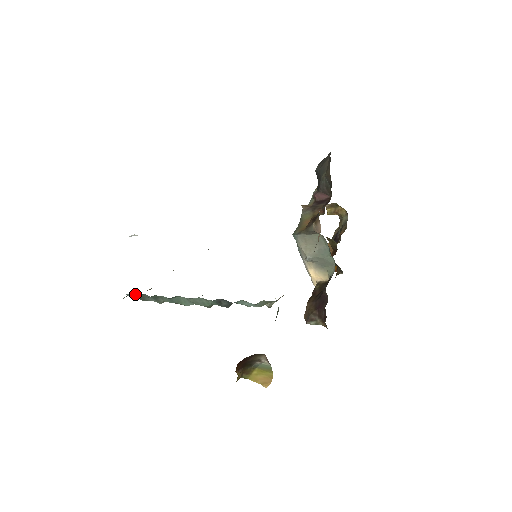
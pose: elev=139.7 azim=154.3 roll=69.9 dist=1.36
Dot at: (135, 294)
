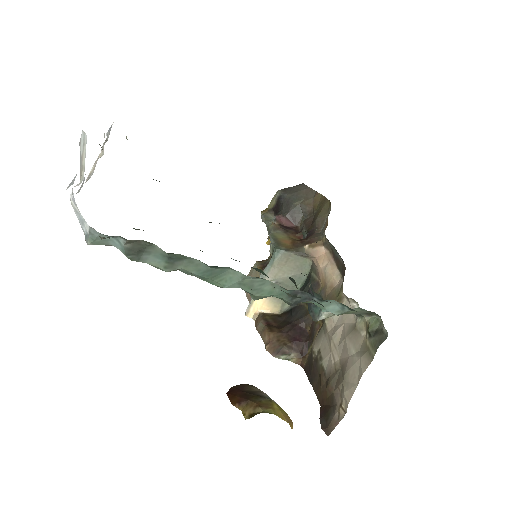
Dot at: occluded
